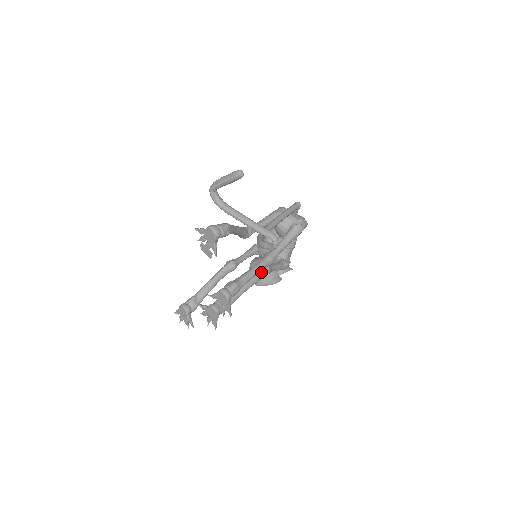
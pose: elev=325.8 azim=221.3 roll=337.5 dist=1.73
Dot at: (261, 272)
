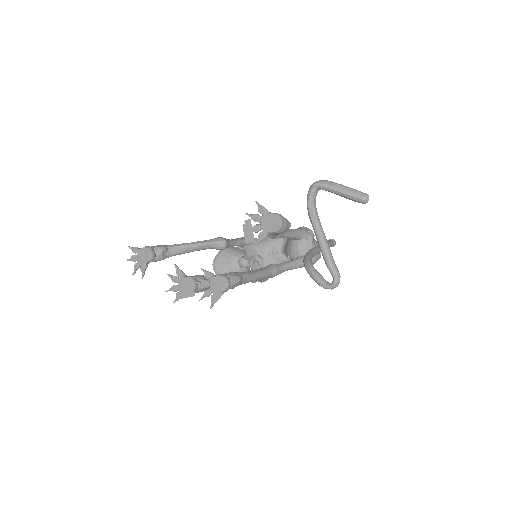
Dot at: occluded
